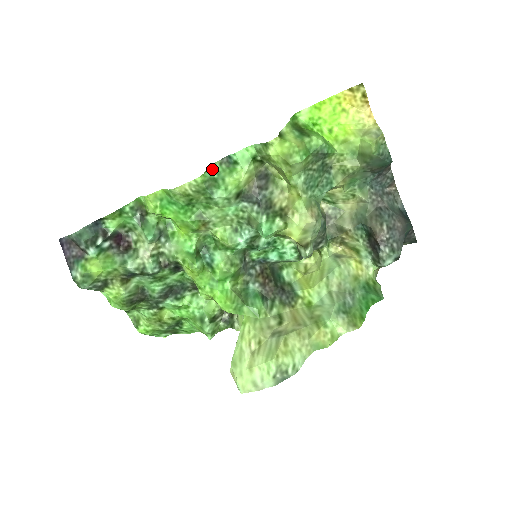
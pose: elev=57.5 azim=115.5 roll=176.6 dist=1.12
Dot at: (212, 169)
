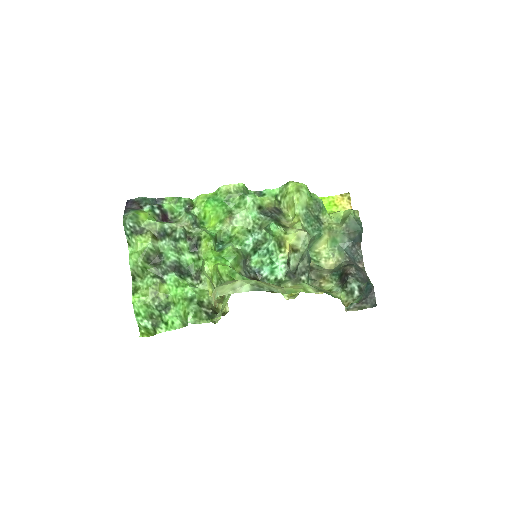
Dot at: (249, 192)
